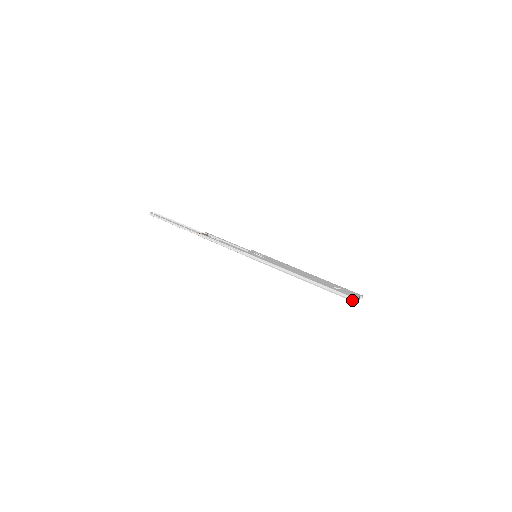
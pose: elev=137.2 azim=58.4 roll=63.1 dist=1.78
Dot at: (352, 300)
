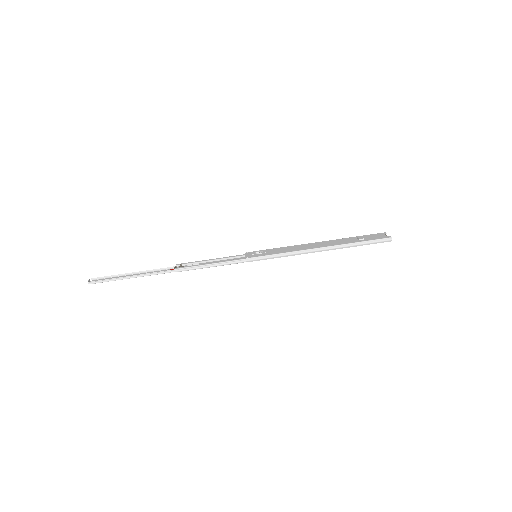
Dot at: (385, 241)
